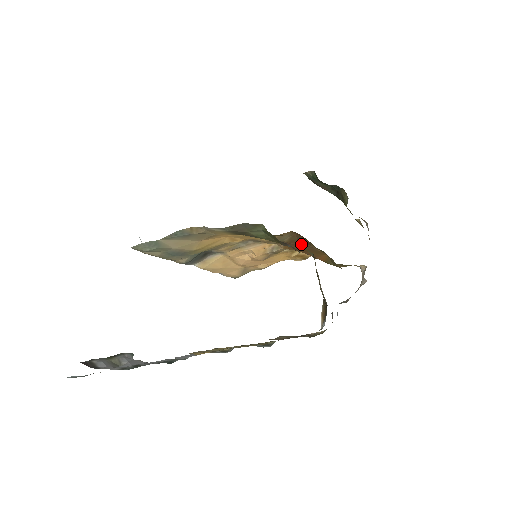
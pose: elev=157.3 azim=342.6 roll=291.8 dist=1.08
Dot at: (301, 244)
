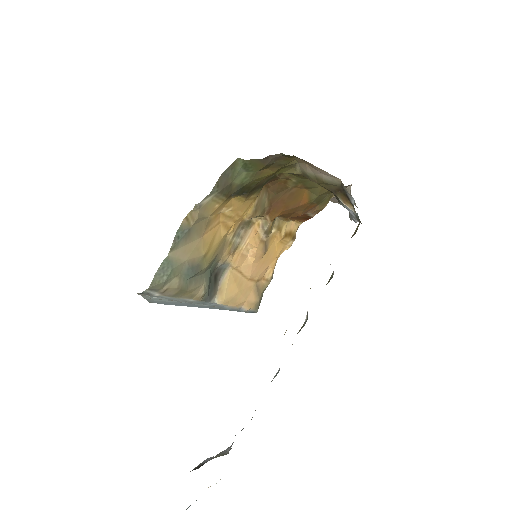
Dot at: (280, 196)
